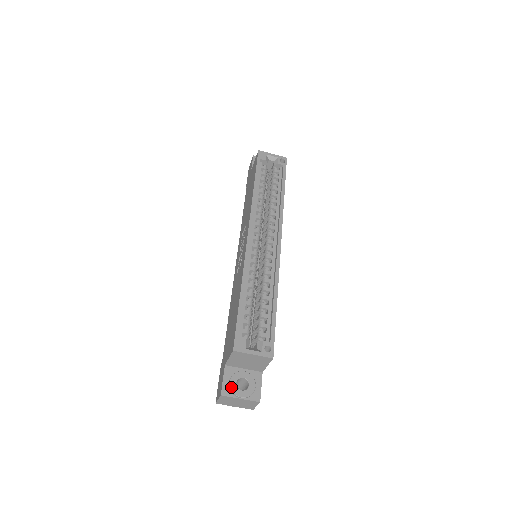
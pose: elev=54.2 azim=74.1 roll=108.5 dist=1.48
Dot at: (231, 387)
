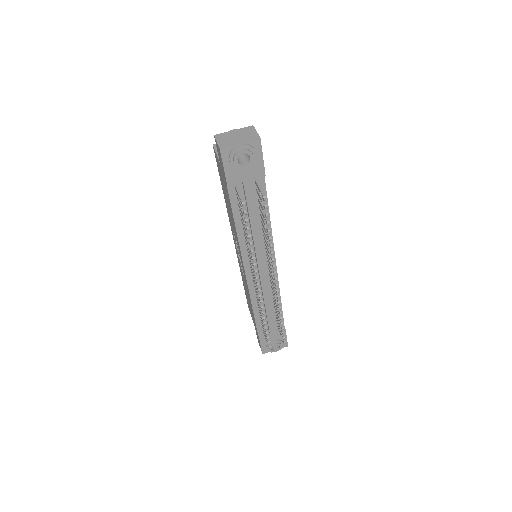
Dot at: occluded
